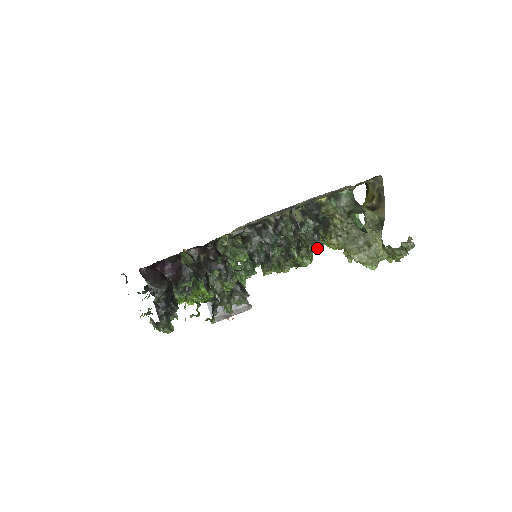
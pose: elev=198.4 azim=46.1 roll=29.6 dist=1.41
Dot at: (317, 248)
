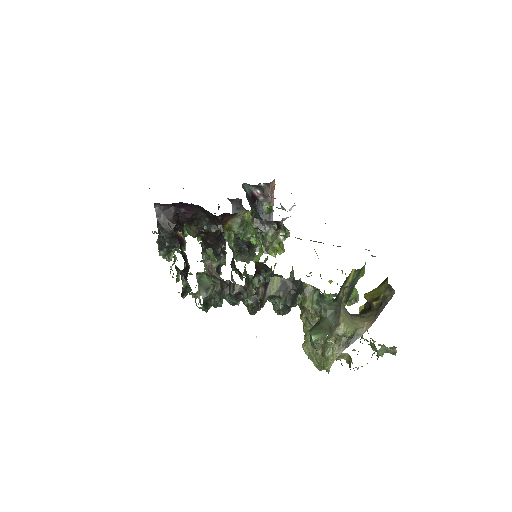
Dot at: occluded
